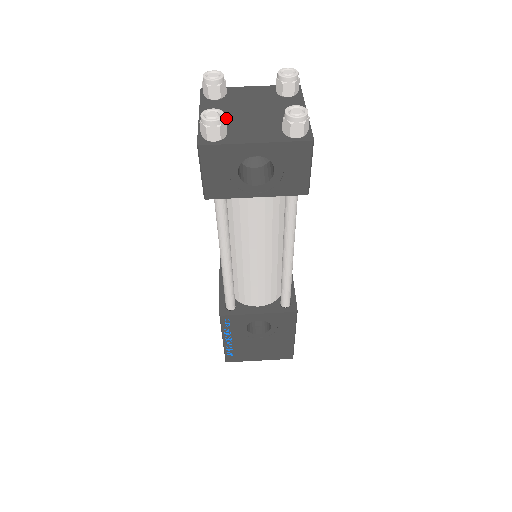
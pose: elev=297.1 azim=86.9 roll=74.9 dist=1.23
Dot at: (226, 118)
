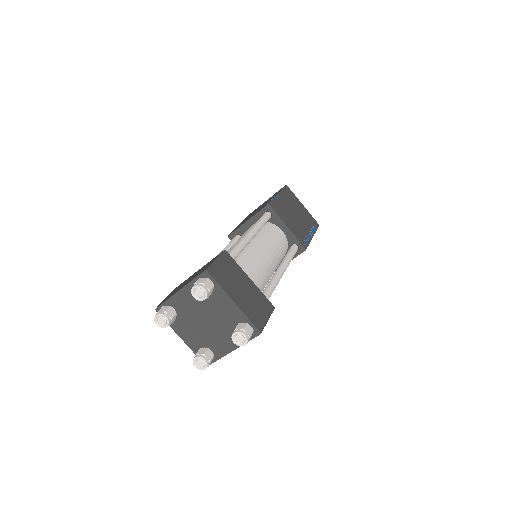
Dot at: (188, 309)
